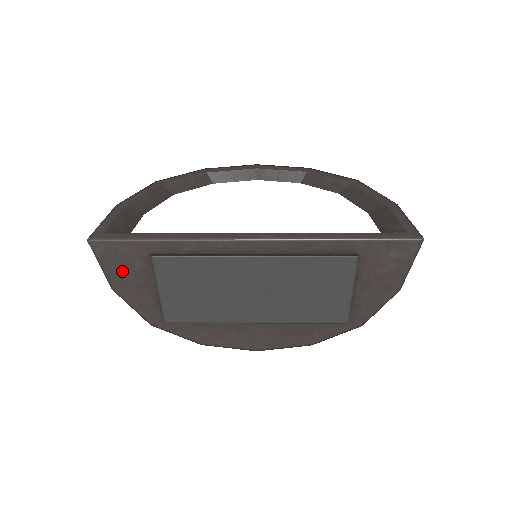
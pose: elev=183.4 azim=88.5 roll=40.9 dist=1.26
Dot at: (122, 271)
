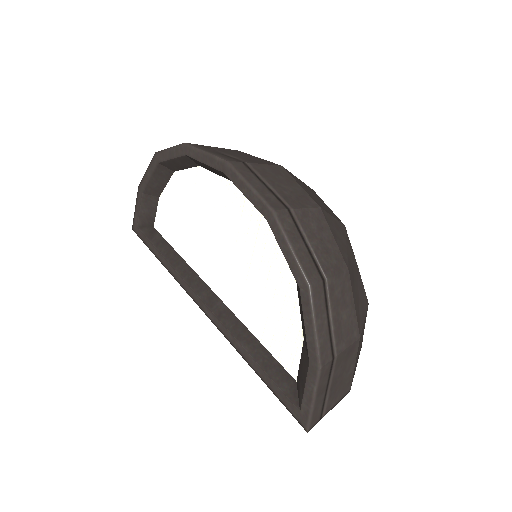
Dot at: occluded
